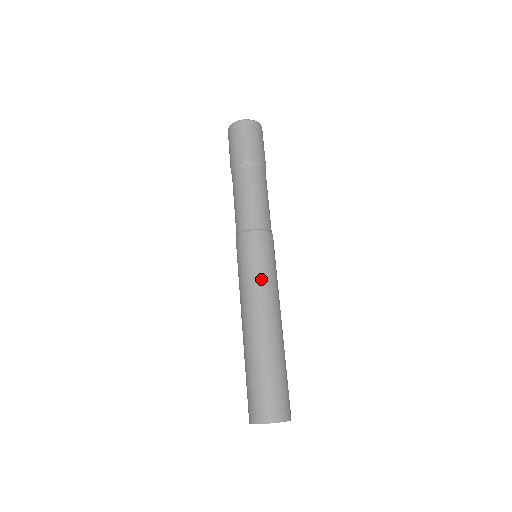
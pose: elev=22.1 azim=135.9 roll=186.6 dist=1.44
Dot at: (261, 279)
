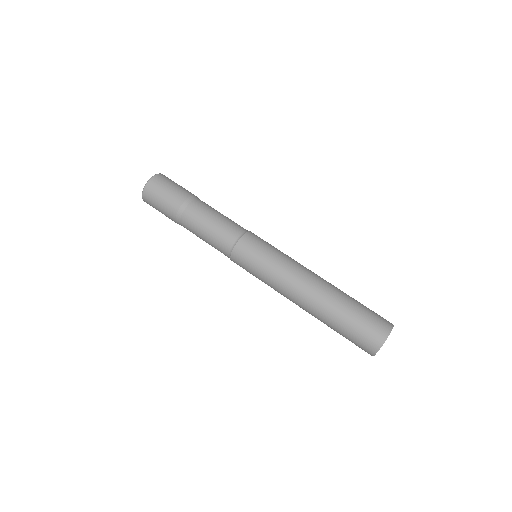
Dot at: (278, 265)
